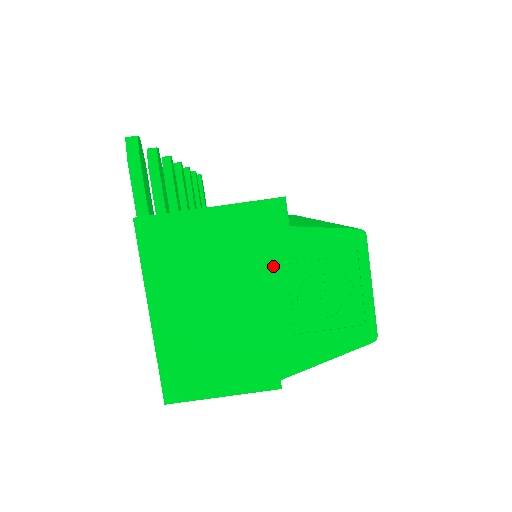
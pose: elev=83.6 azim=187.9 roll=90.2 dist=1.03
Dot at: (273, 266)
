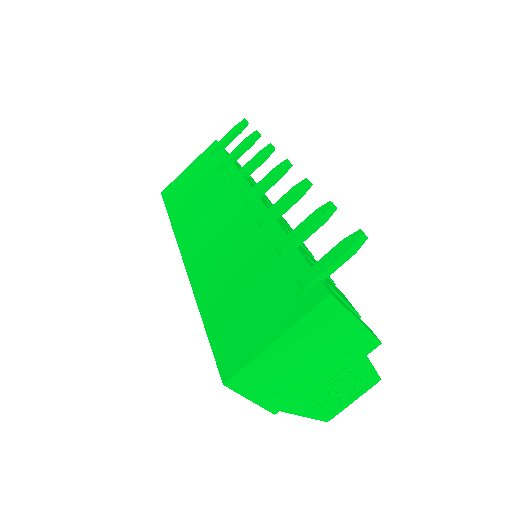
Dot at: (341, 365)
